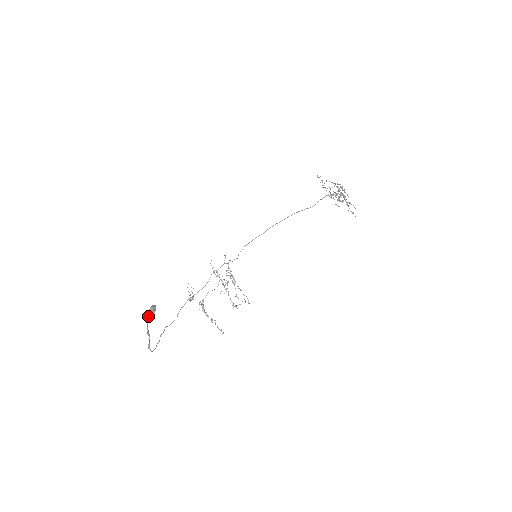
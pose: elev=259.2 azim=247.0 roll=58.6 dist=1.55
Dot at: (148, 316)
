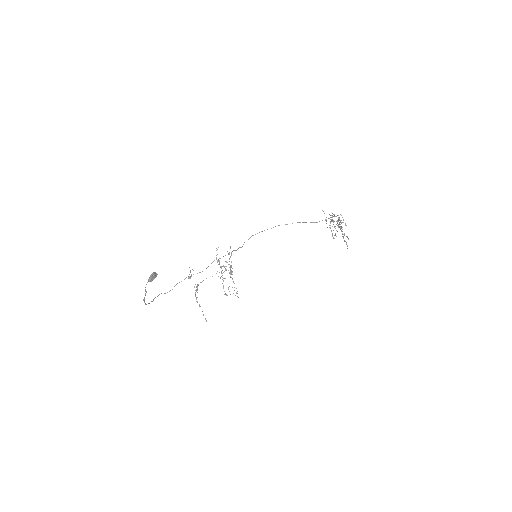
Dot at: (149, 279)
